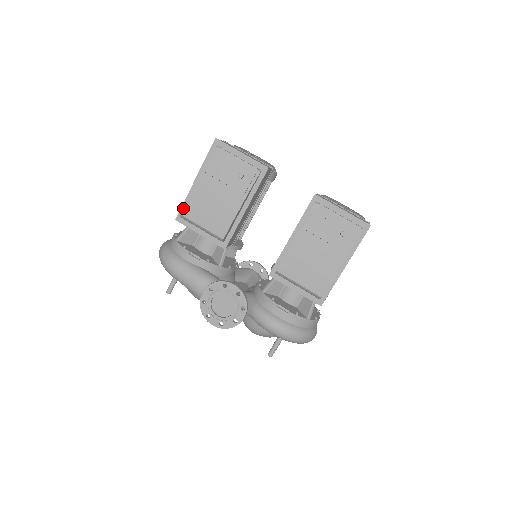
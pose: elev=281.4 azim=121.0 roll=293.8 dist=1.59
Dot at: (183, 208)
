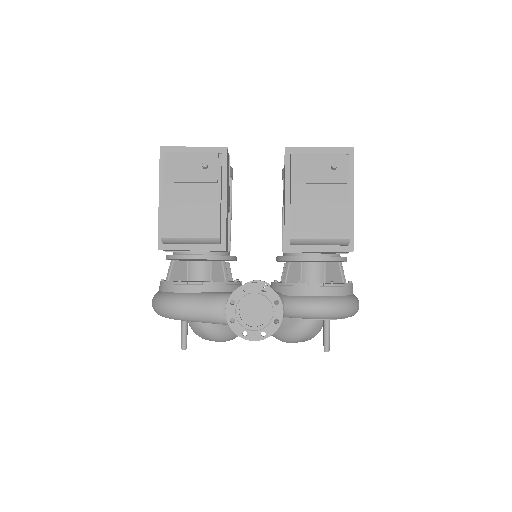
Dot at: (161, 230)
